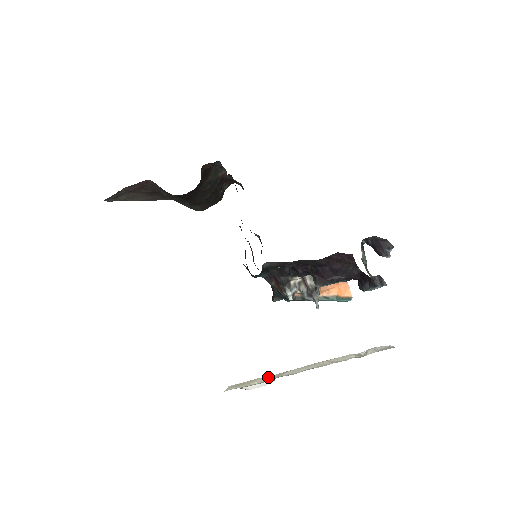
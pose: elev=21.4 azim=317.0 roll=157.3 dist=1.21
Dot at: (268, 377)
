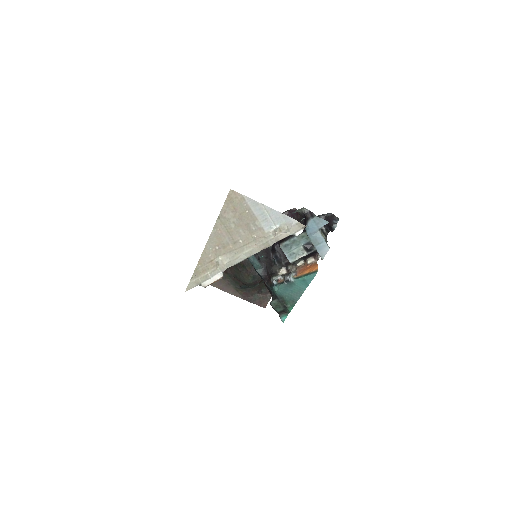
Dot at: (217, 265)
